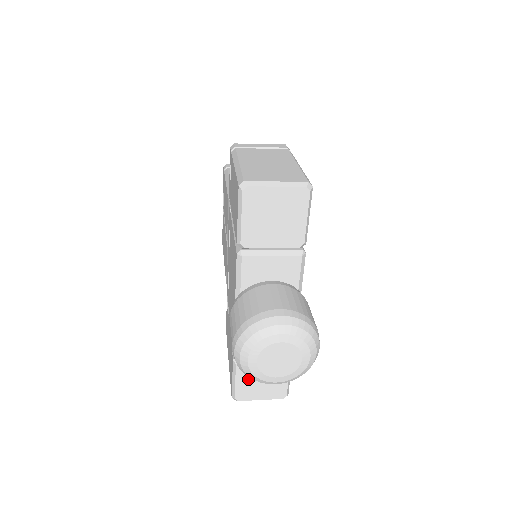
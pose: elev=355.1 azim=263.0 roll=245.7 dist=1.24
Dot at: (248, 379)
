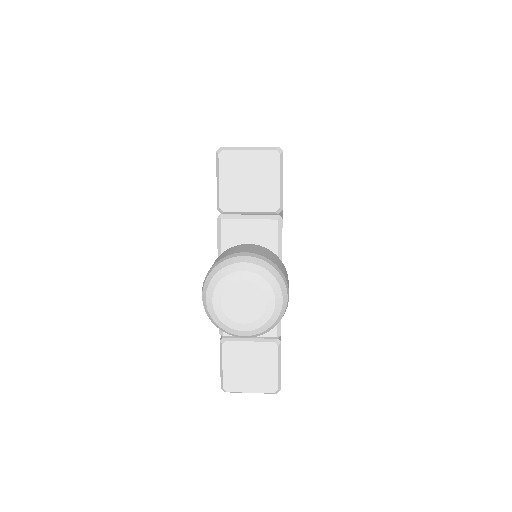
Dot at: (235, 364)
